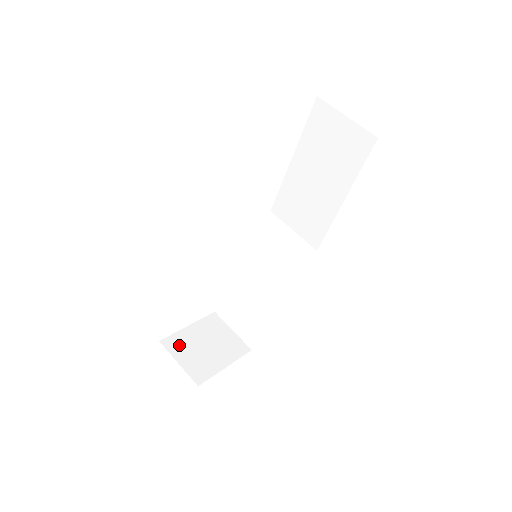
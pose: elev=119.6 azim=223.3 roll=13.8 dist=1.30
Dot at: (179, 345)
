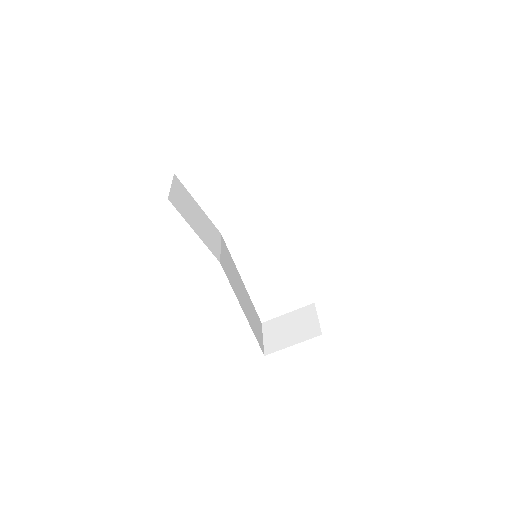
Dot at: (272, 327)
